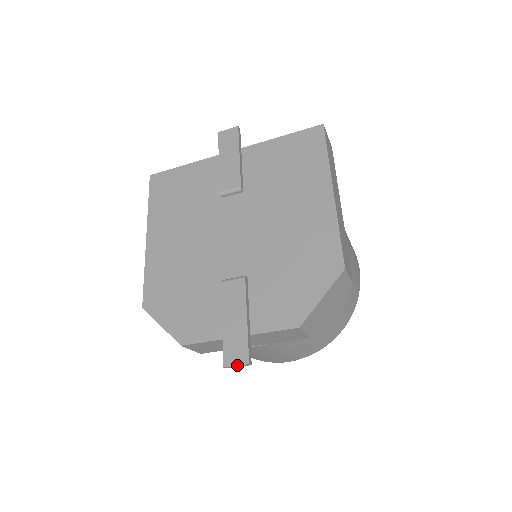
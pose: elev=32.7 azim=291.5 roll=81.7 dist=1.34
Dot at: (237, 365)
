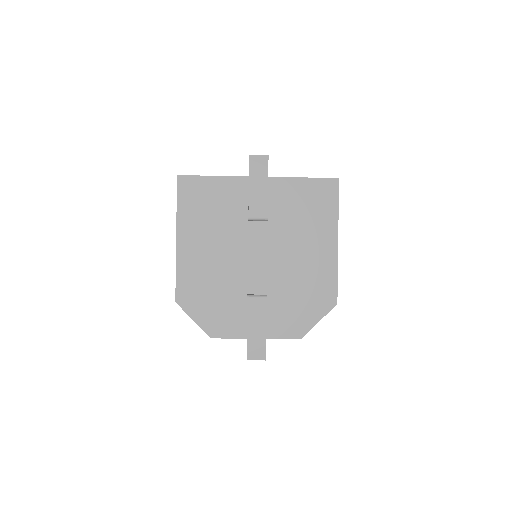
Dot at: occluded
